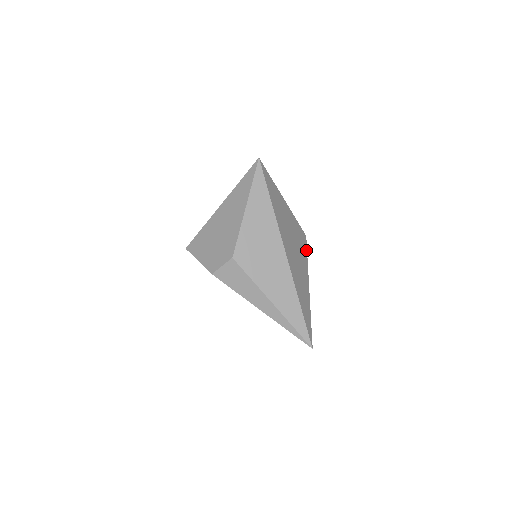
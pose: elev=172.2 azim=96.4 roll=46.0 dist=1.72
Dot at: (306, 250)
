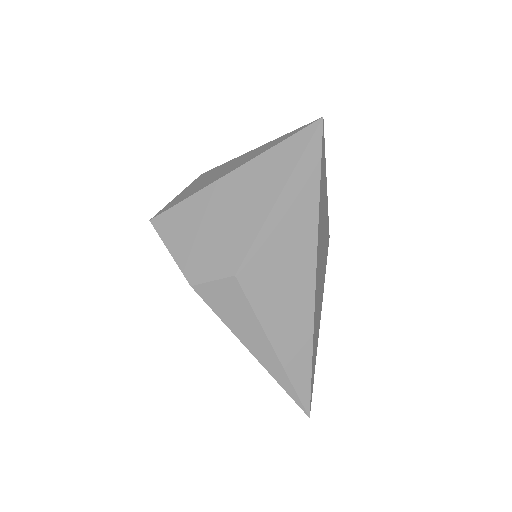
Dot at: (326, 260)
